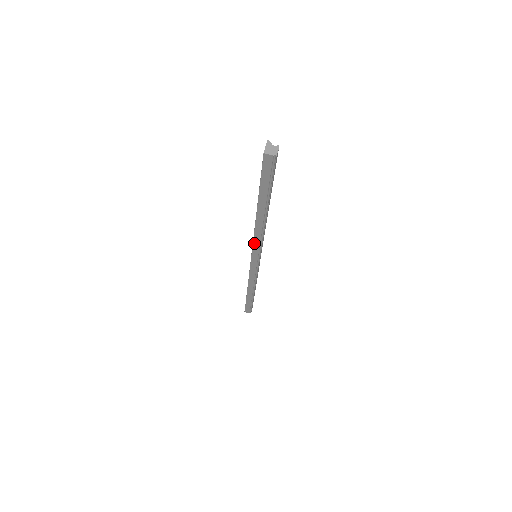
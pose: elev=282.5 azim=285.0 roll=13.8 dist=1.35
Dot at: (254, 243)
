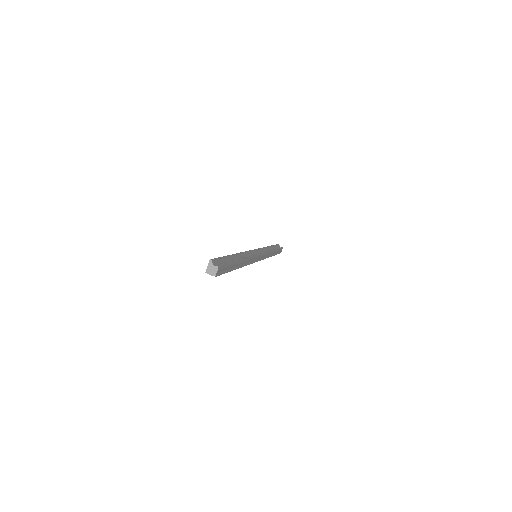
Dot at: occluded
